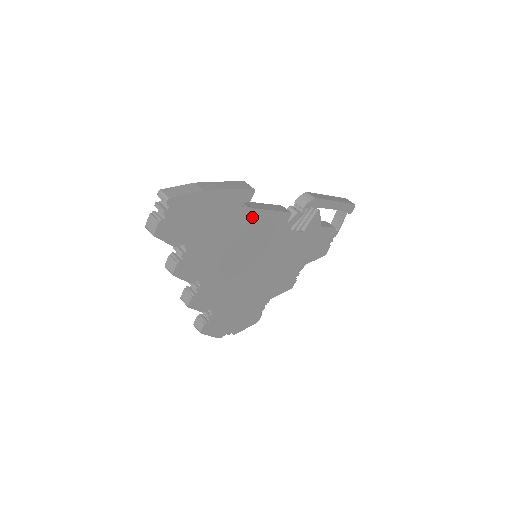
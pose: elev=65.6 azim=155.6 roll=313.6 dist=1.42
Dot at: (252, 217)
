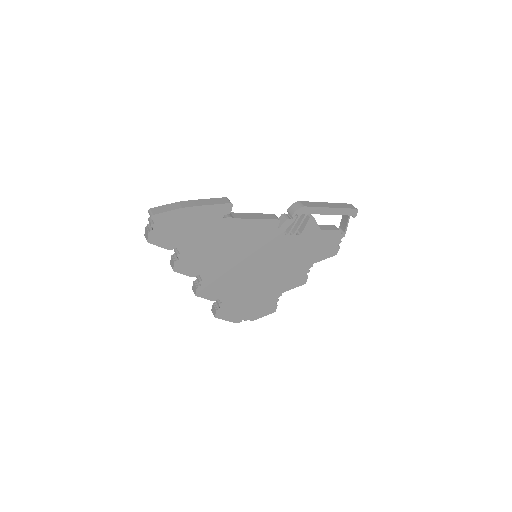
Dot at: (237, 225)
